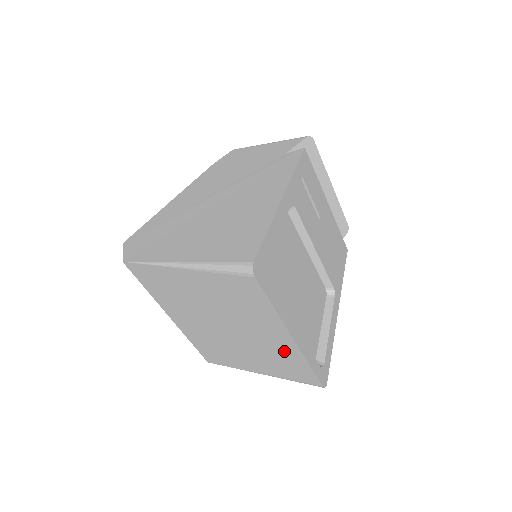
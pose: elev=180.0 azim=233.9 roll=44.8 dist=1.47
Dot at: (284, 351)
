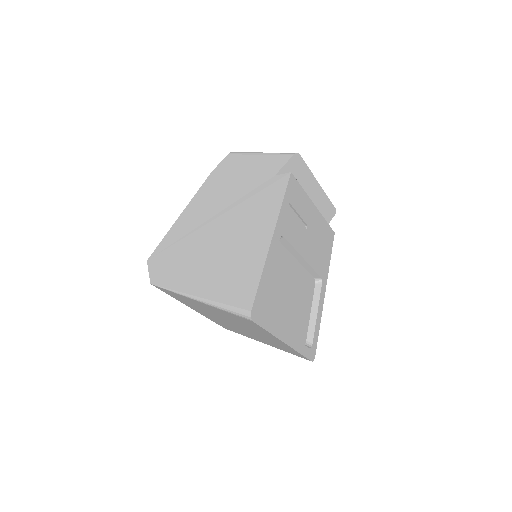
Dot at: (281, 344)
